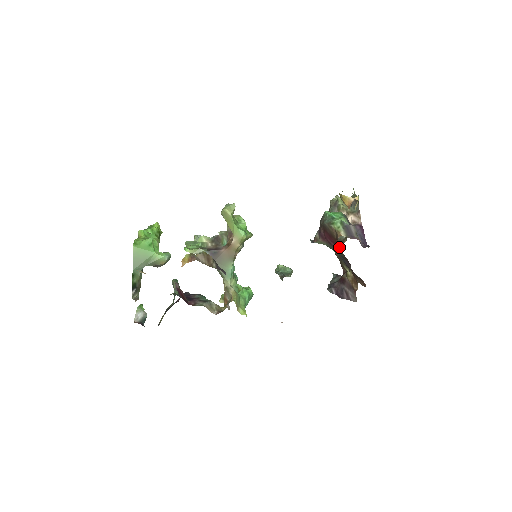
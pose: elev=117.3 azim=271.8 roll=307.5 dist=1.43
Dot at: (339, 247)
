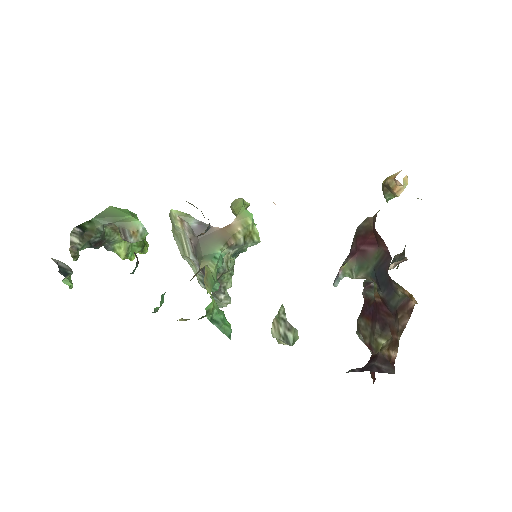
Dot at: (373, 304)
